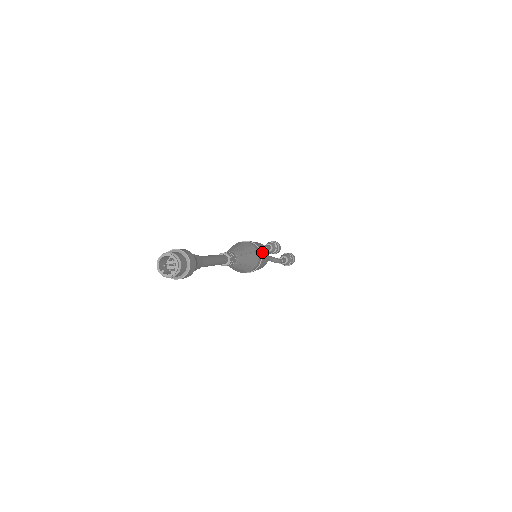
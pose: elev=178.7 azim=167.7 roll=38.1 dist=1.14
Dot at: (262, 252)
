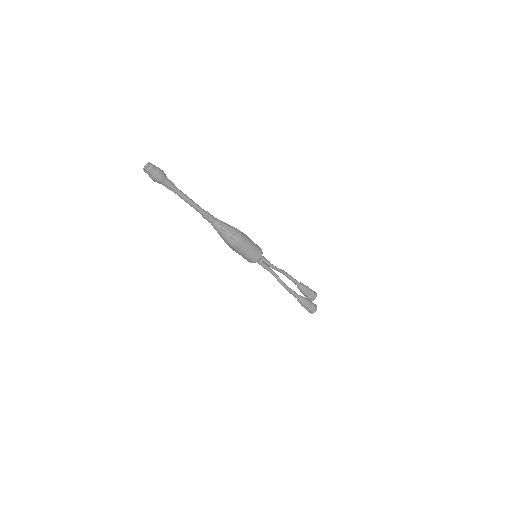
Dot at: (247, 245)
